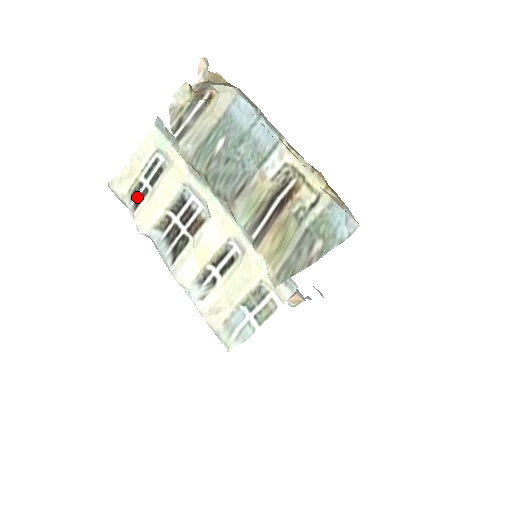
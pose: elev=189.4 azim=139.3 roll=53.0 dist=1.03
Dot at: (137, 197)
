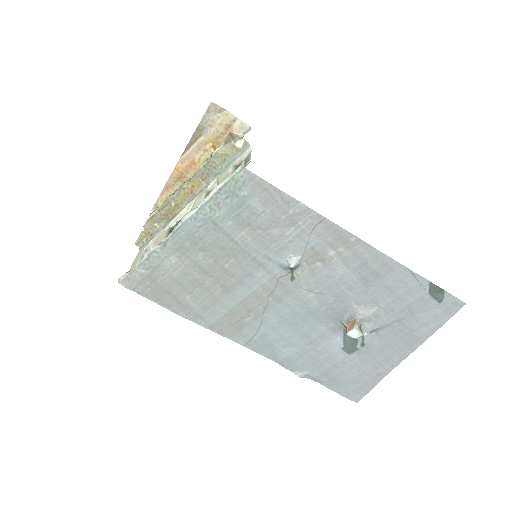
Dot at: occluded
